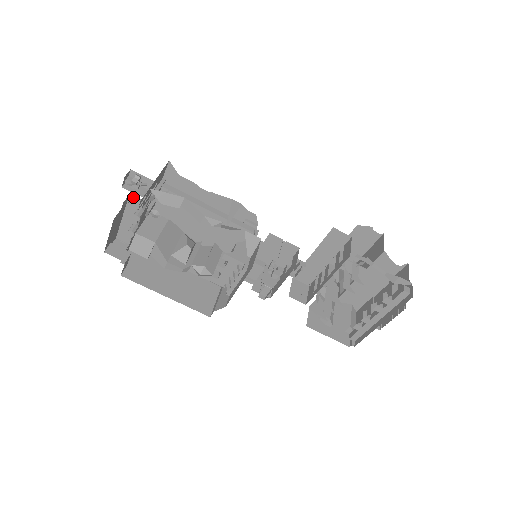
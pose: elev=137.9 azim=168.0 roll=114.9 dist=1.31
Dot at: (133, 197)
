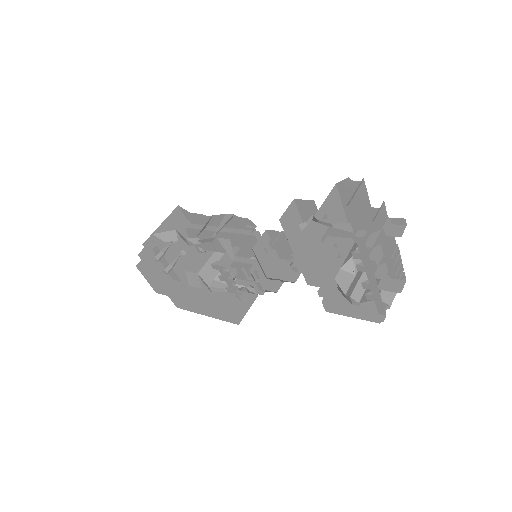
Dot at: occluded
